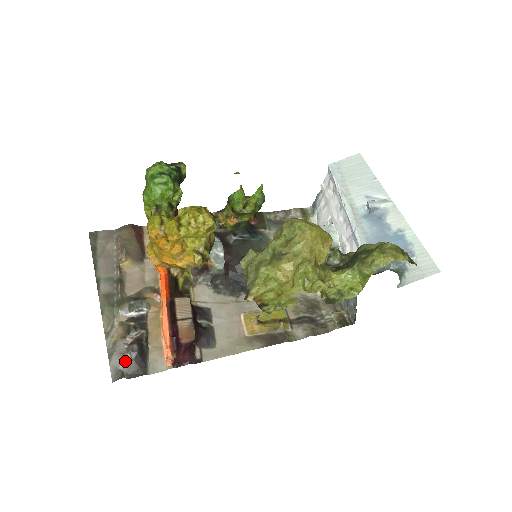
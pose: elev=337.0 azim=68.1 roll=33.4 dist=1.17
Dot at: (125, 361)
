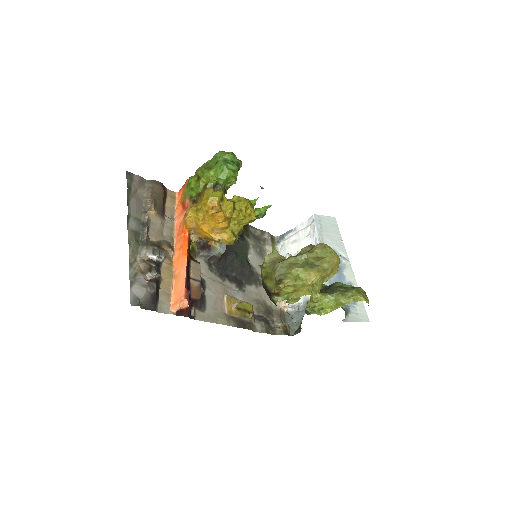
Dot at: (145, 293)
